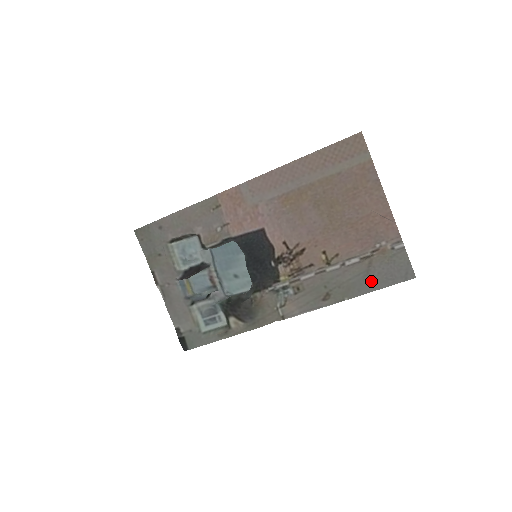
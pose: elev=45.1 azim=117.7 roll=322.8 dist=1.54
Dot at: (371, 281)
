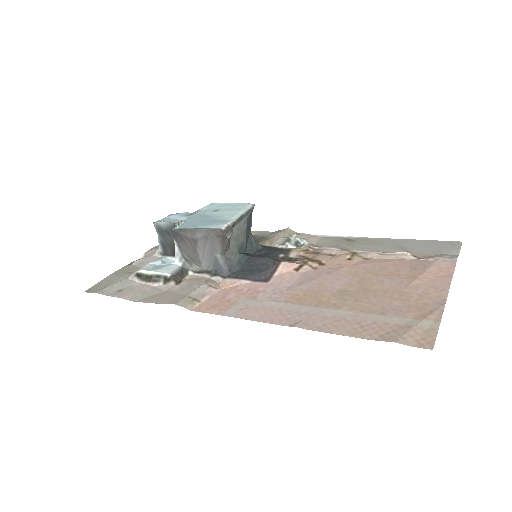
Dot at: (406, 244)
